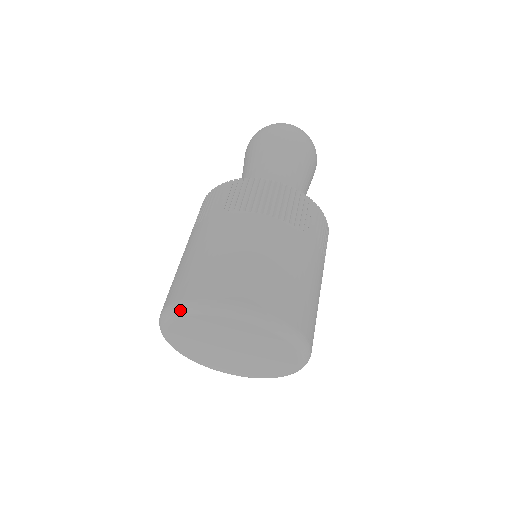
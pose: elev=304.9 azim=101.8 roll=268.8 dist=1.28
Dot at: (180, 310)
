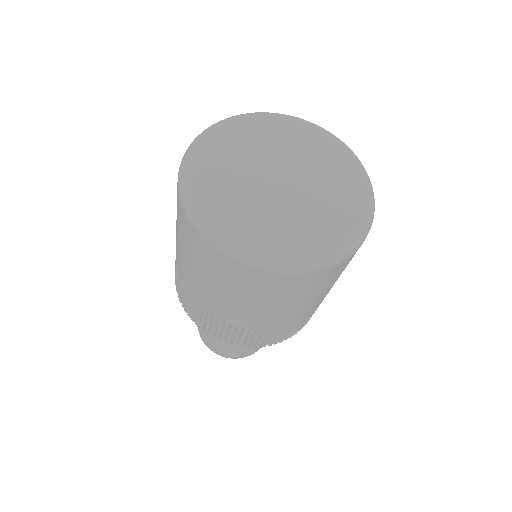
Dot at: (212, 126)
